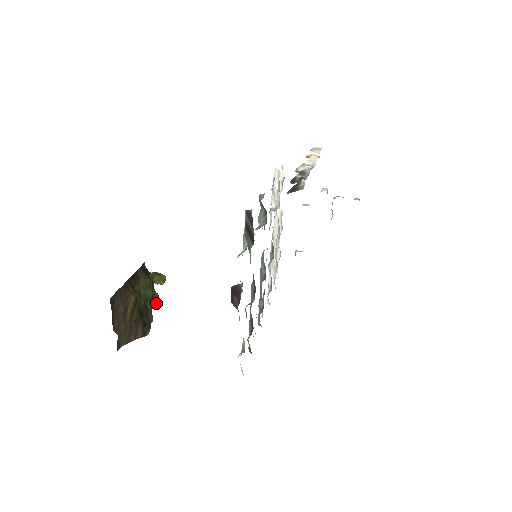
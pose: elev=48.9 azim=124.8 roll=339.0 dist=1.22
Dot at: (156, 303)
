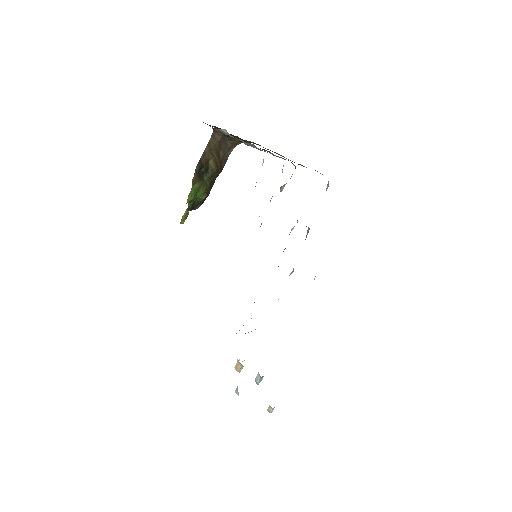
Dot at: (190, 195)
